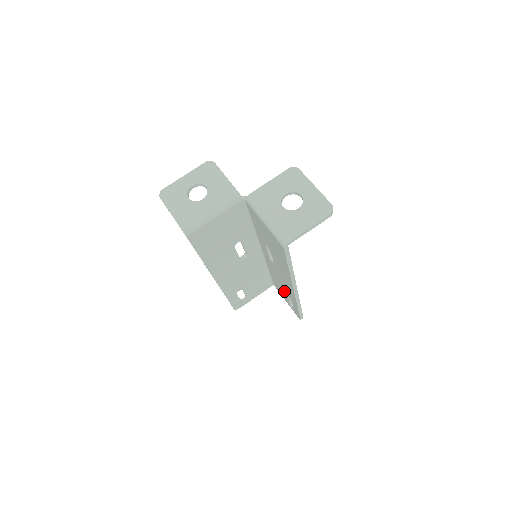
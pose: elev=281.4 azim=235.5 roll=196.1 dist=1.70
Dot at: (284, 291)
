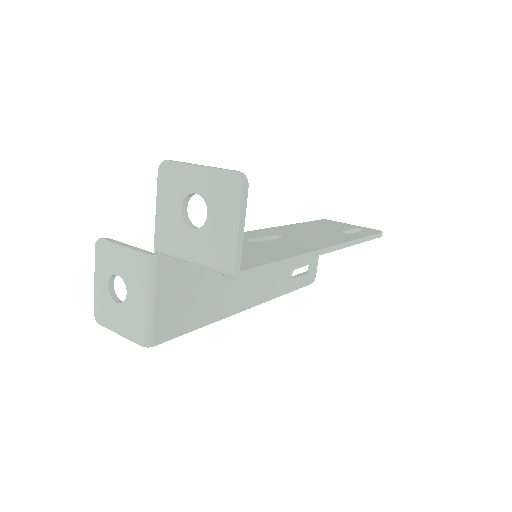
Dot at: occluded
